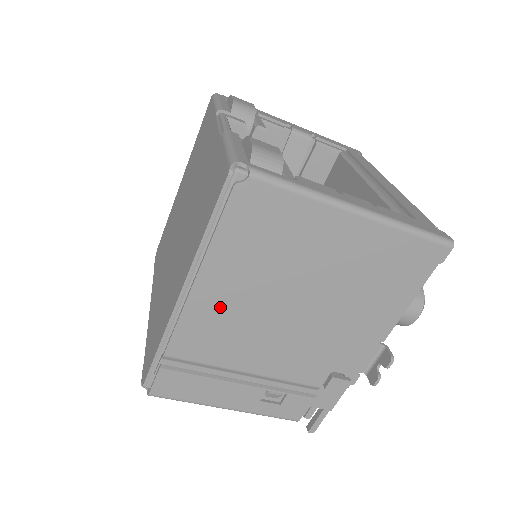
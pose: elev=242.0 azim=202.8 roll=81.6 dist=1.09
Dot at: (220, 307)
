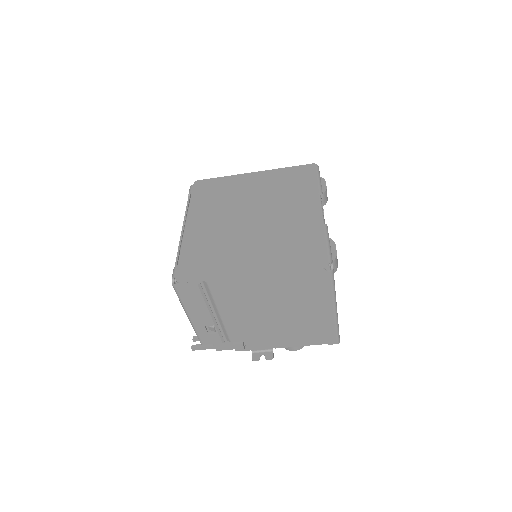
Dot at: (254, 290)
